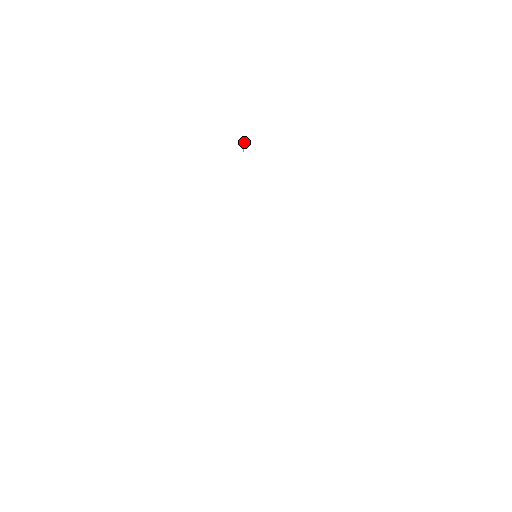
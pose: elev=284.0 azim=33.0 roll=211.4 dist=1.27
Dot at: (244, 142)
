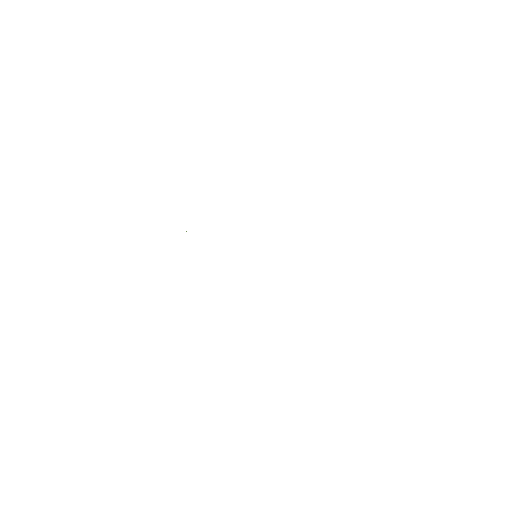
Dot at: occluded
